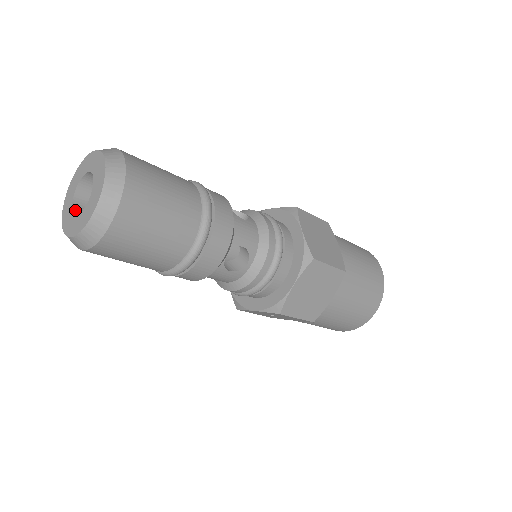
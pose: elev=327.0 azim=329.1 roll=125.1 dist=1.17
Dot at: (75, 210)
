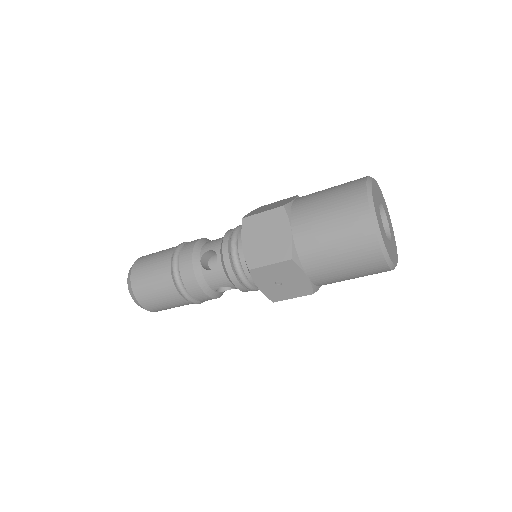
Dot at: occluded
